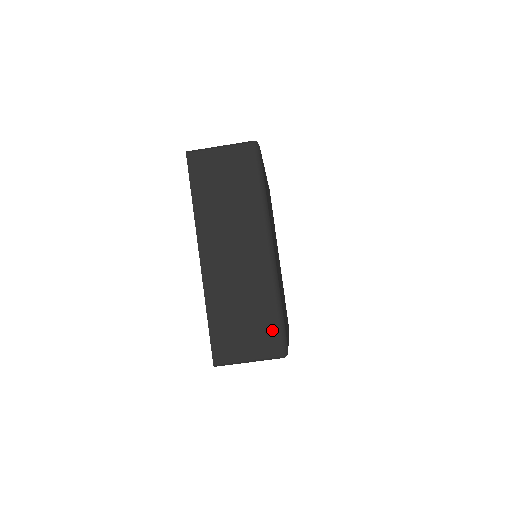
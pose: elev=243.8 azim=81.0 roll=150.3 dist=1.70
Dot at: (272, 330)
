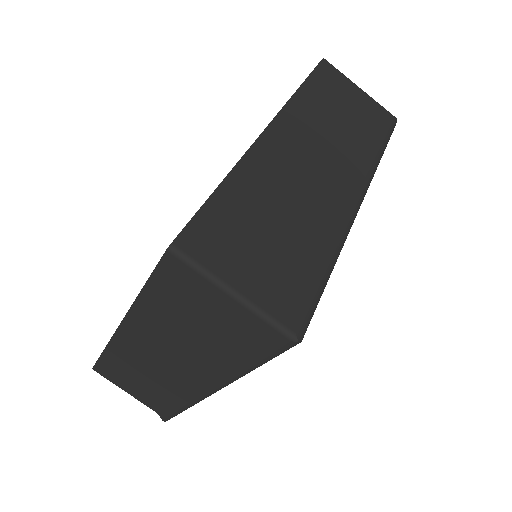
Dot at: (303, 285)
